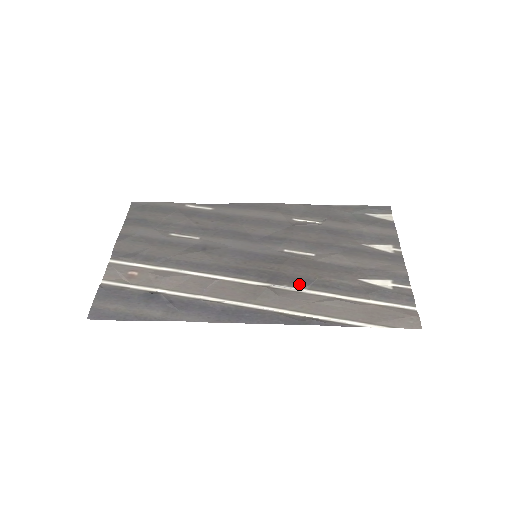
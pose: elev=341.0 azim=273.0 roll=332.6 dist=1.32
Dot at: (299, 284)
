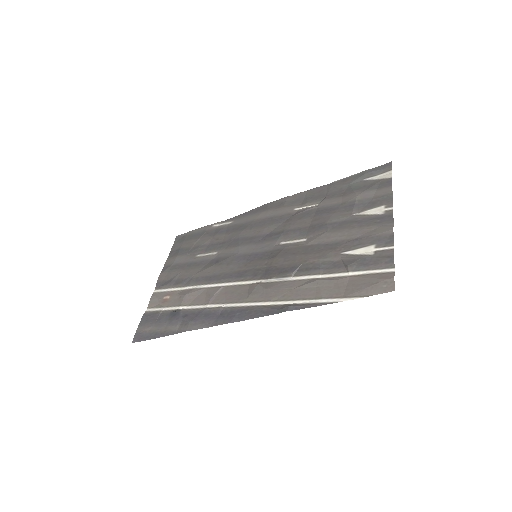
Dot at: (285, 273)
